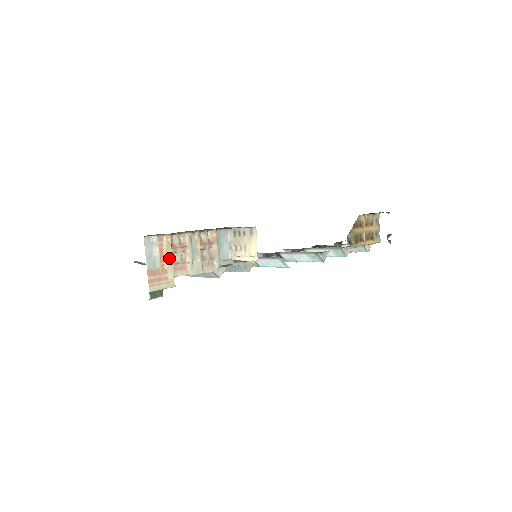
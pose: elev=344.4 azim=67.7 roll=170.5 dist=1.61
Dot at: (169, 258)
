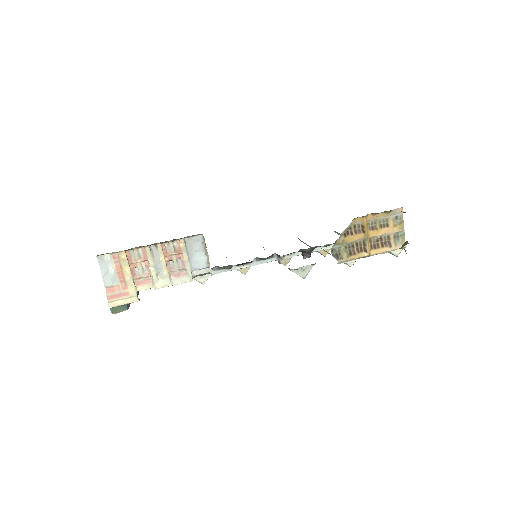
Dot at: (127, 274)
